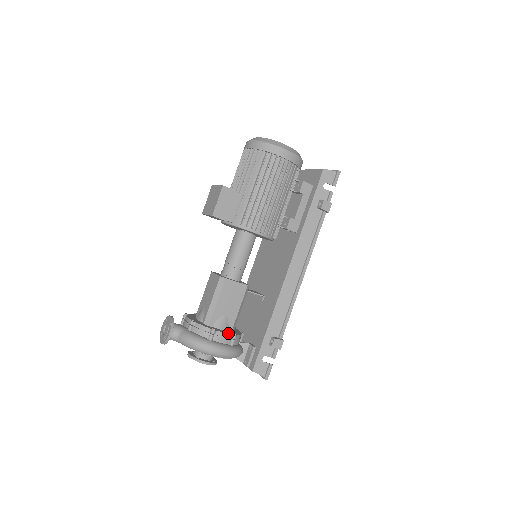
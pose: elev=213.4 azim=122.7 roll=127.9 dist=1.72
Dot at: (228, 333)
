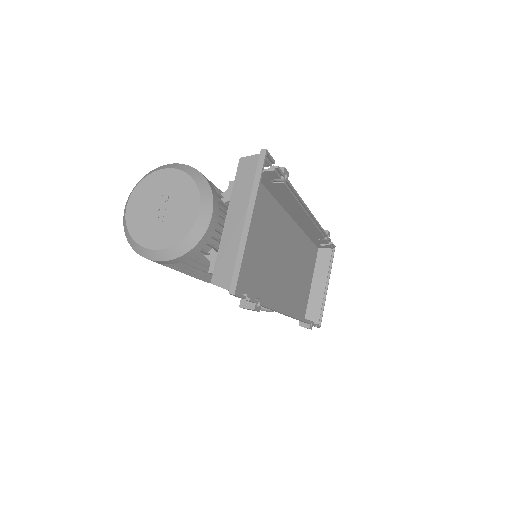
Dot at: occluded
